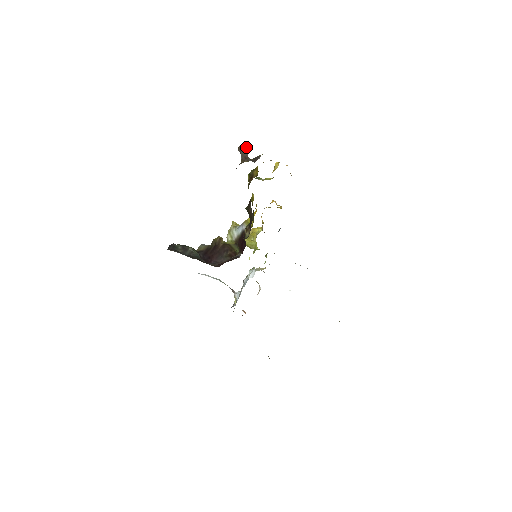
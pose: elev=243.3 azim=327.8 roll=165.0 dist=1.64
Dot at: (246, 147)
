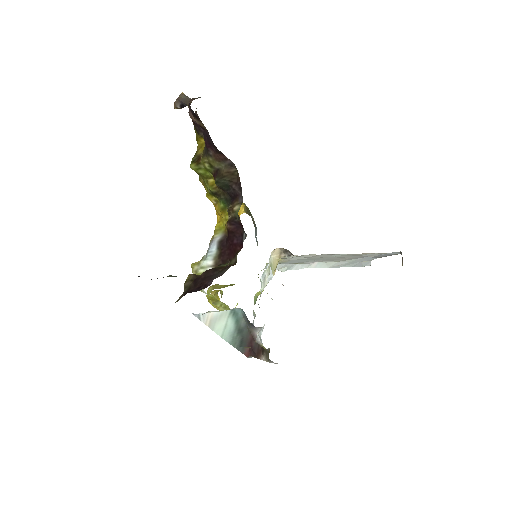
Dot at: (184, 95)
